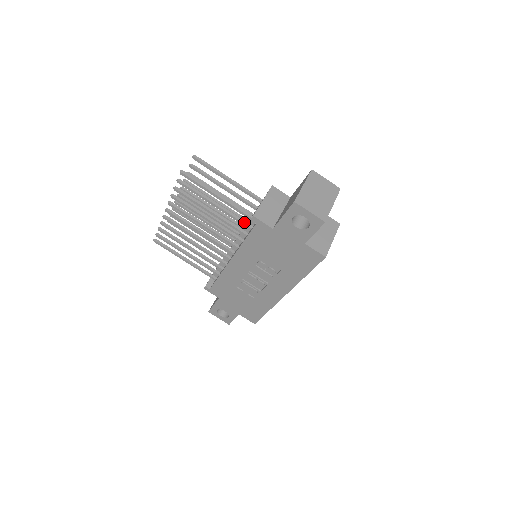
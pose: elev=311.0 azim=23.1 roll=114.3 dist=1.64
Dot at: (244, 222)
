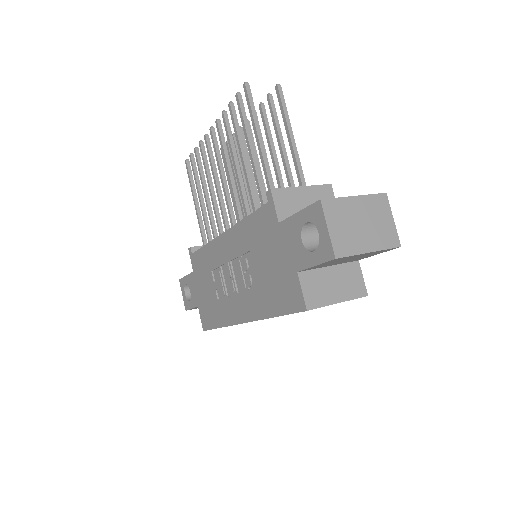
Dot at: (264, 196)
